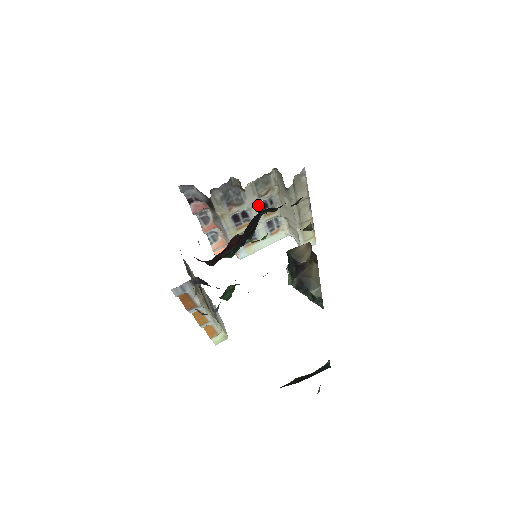
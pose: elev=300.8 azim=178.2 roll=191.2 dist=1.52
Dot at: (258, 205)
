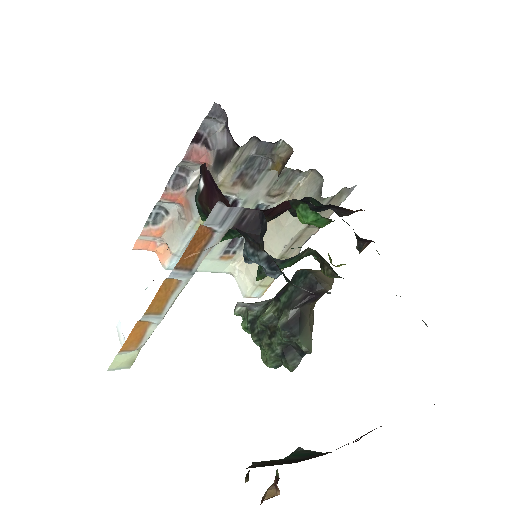
Dot at: (254, 205)
